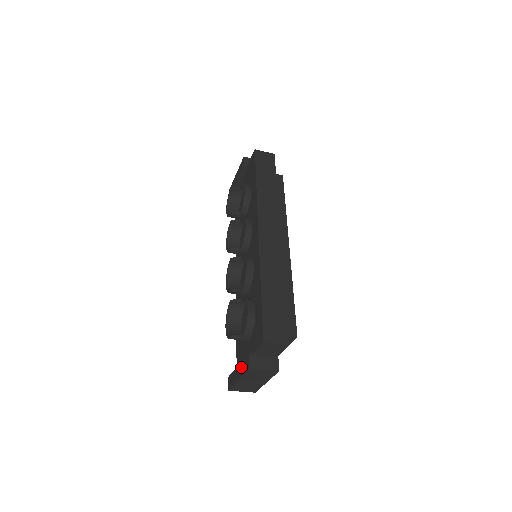
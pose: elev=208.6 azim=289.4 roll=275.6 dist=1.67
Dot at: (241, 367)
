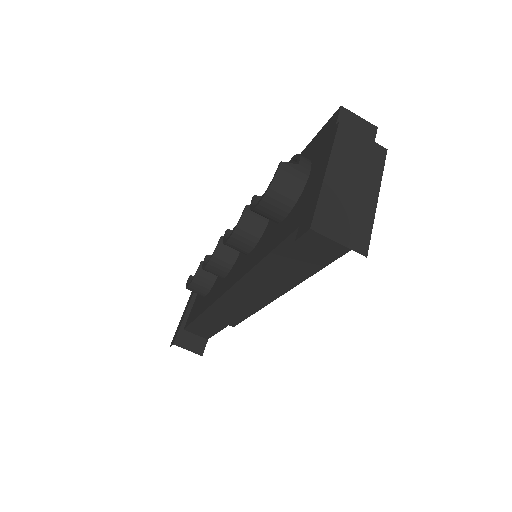
Dot at: (320, 162)
